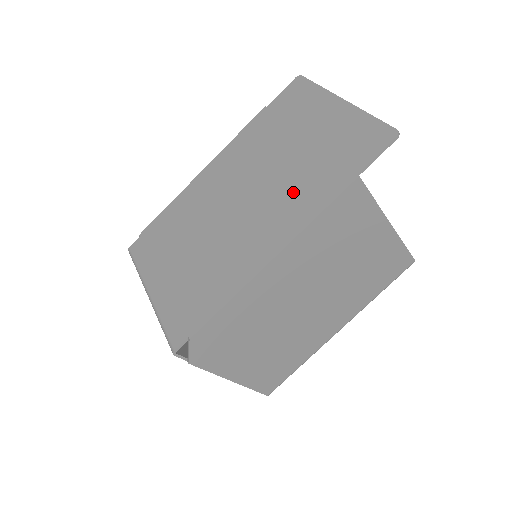
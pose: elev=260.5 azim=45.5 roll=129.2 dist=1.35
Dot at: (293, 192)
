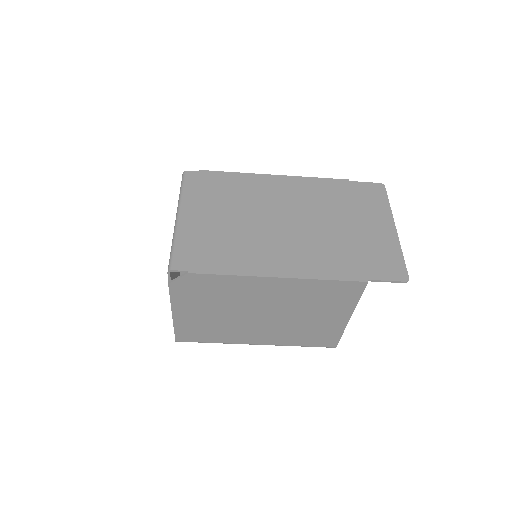
Dot at: (324, 251)
